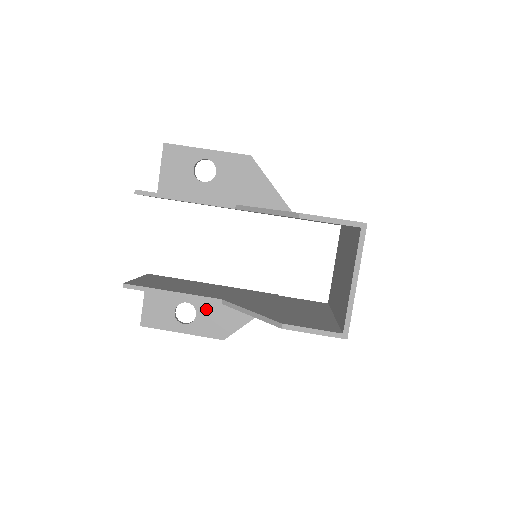
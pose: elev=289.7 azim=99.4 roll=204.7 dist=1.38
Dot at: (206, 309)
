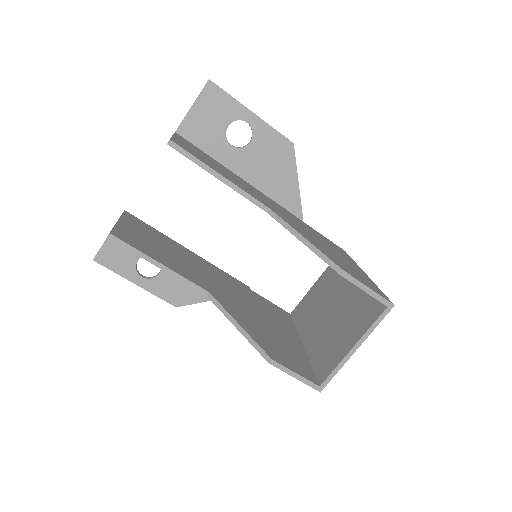
Dot at: occluded
